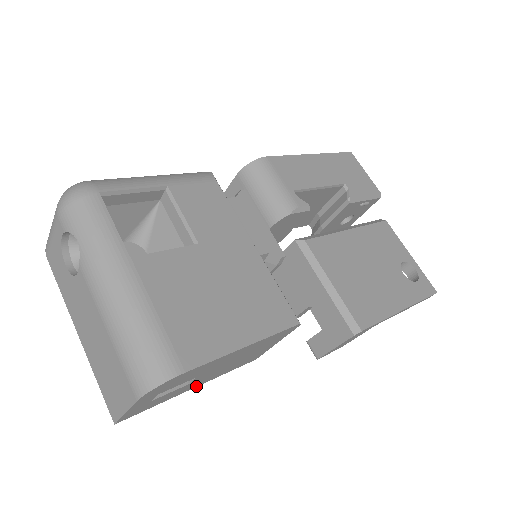
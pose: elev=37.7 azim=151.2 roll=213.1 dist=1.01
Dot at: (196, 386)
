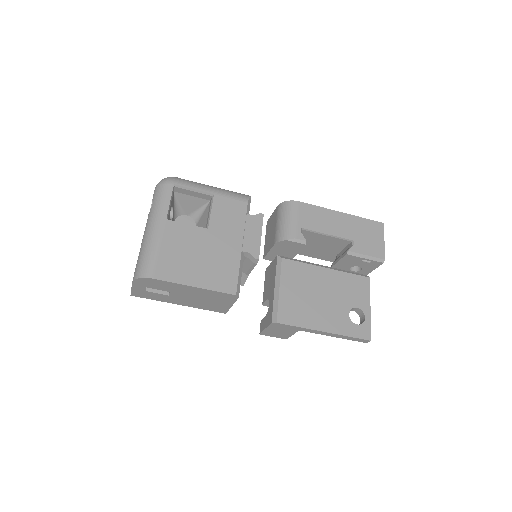
Dot at: (180, 304)
